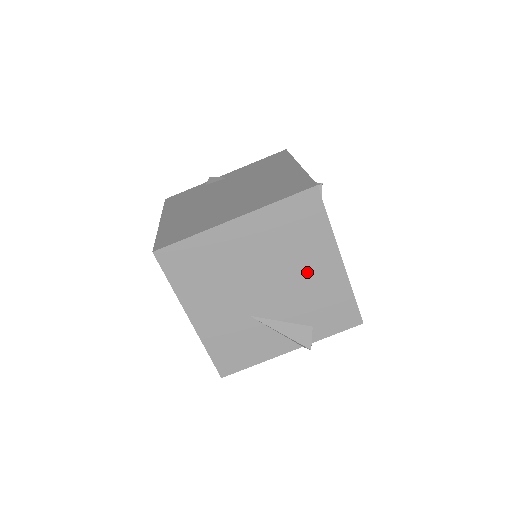
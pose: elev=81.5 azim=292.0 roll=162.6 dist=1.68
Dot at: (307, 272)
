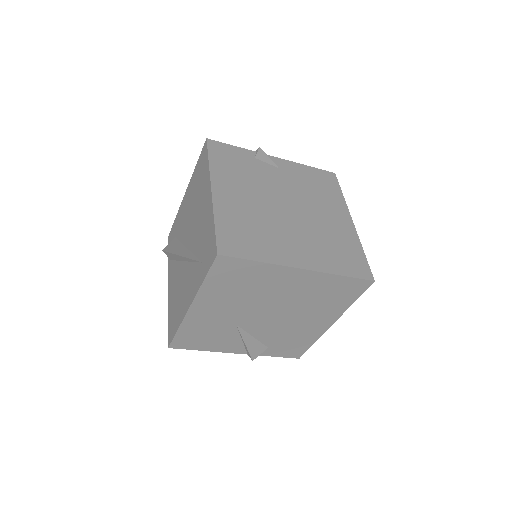
Dot at: (305, 320)
